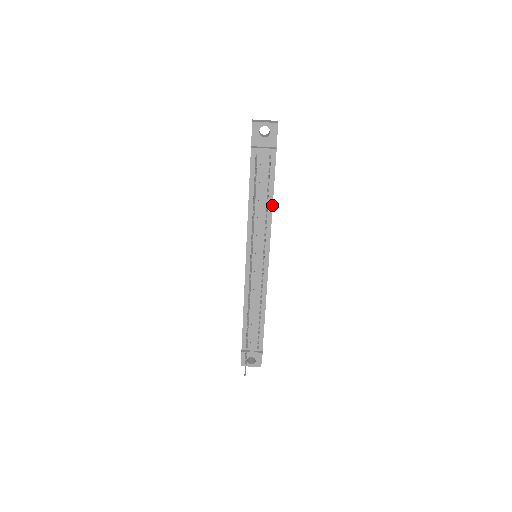
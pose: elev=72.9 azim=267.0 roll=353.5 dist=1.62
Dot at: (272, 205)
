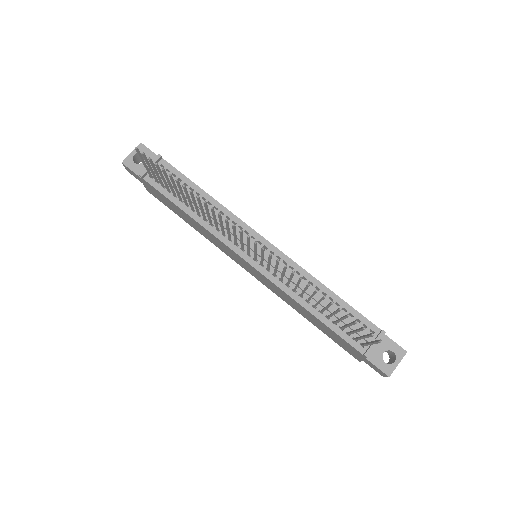
Dot at: (209, 196)
